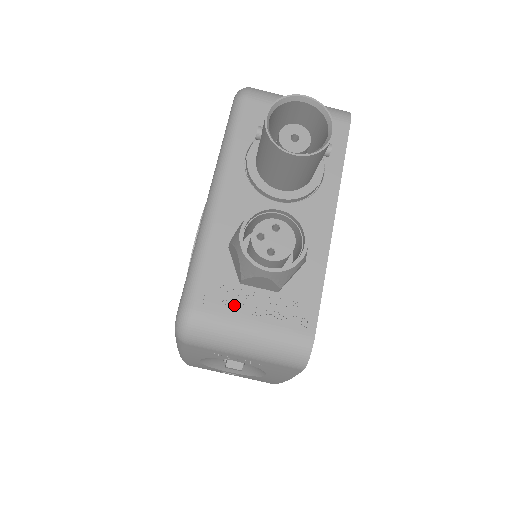
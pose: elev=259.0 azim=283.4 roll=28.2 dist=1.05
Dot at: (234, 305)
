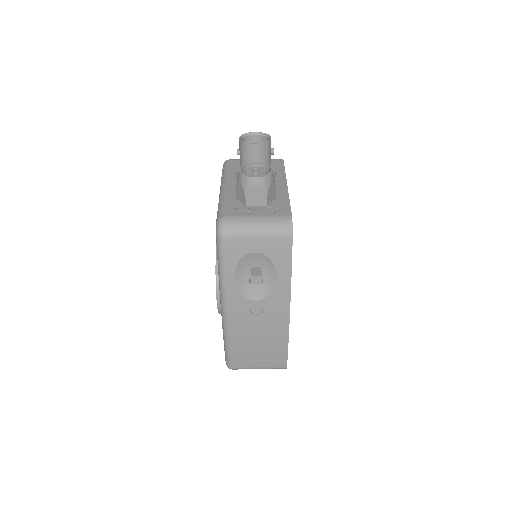
Dot at: (245, 212)
